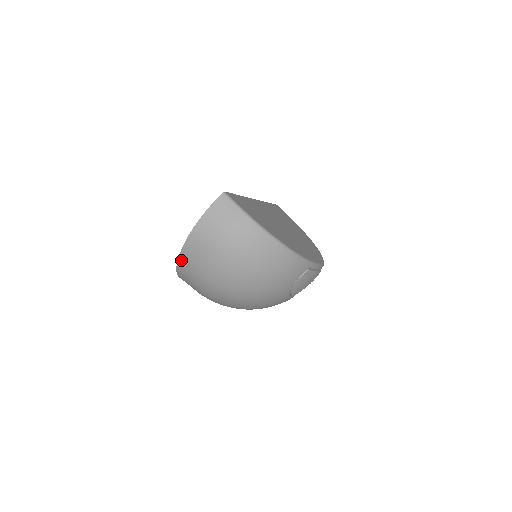
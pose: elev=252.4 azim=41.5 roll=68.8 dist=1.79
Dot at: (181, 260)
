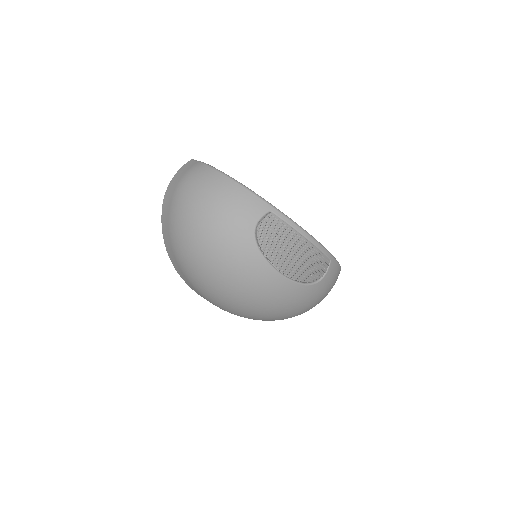
Dot at: (163, 228)
